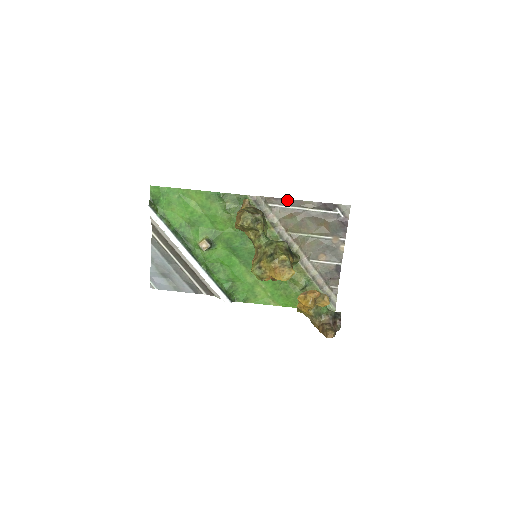
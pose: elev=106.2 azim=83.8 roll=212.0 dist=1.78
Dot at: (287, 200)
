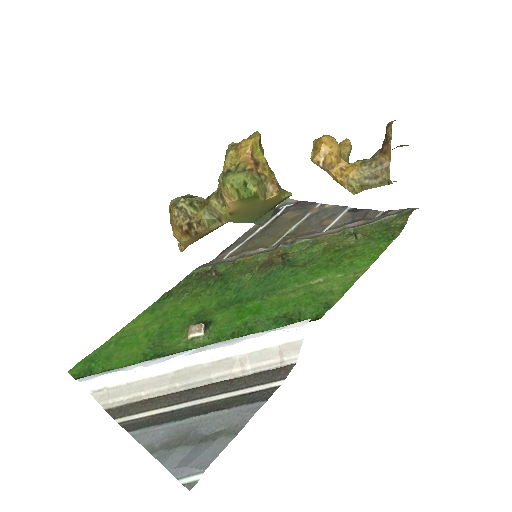
Dot at: (234, 244)
